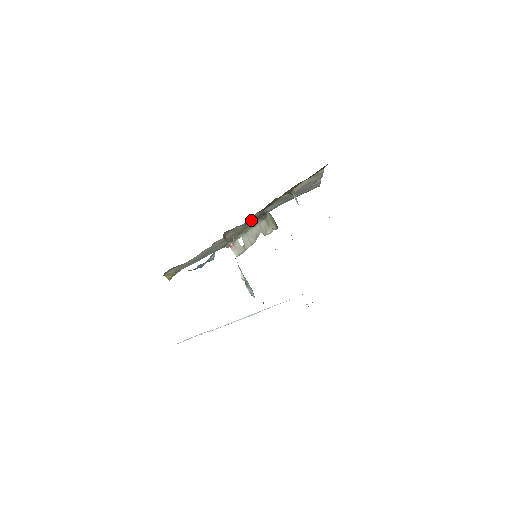
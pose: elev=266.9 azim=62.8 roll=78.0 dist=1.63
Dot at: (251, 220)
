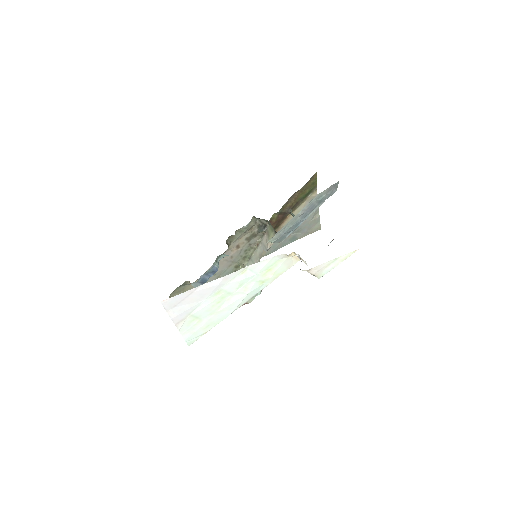
Dot at: (253, 232)
